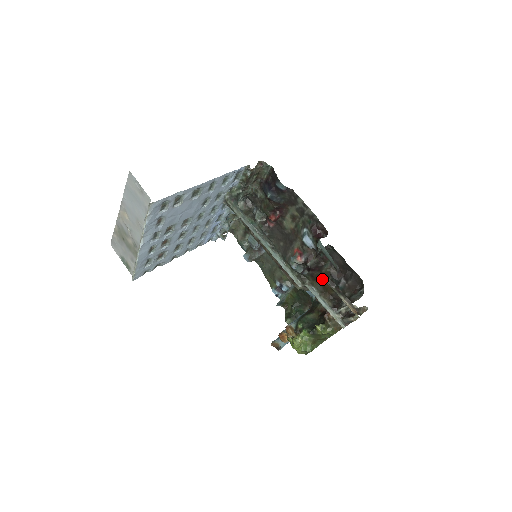
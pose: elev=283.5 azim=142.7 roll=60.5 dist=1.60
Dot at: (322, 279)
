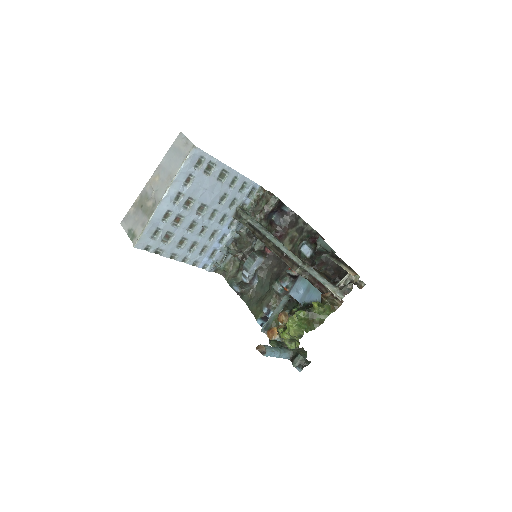
Dot at: occluded
